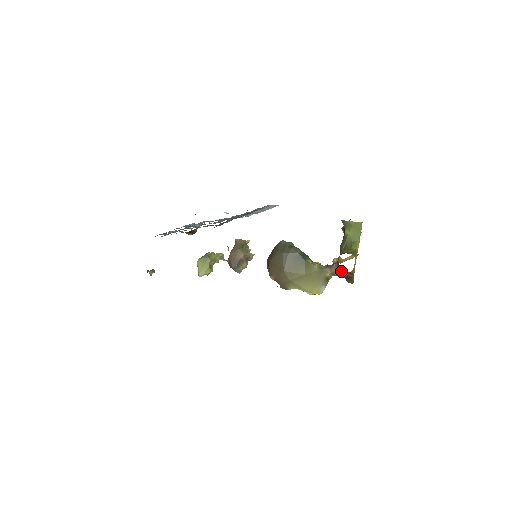
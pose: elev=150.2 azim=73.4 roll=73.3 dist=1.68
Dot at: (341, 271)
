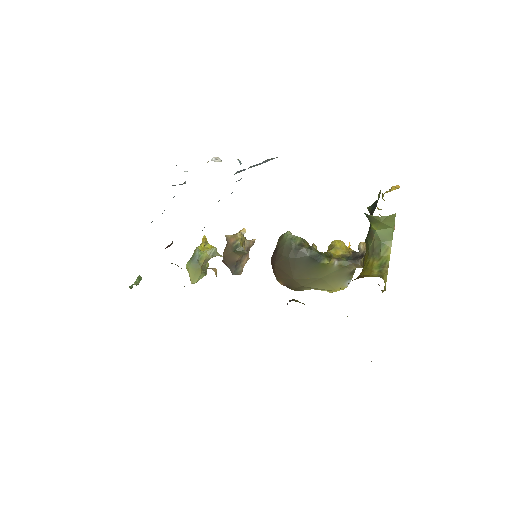
Dot at: occluded
